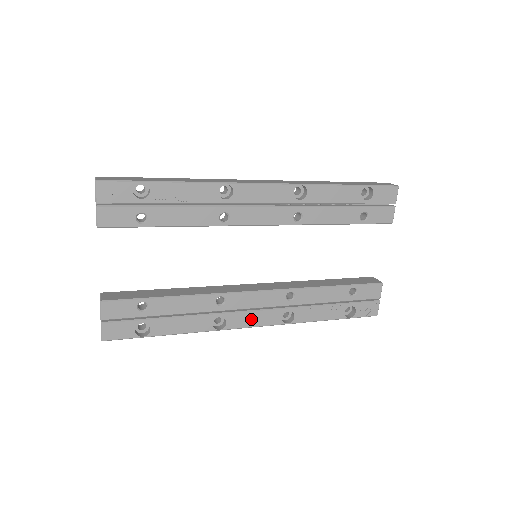
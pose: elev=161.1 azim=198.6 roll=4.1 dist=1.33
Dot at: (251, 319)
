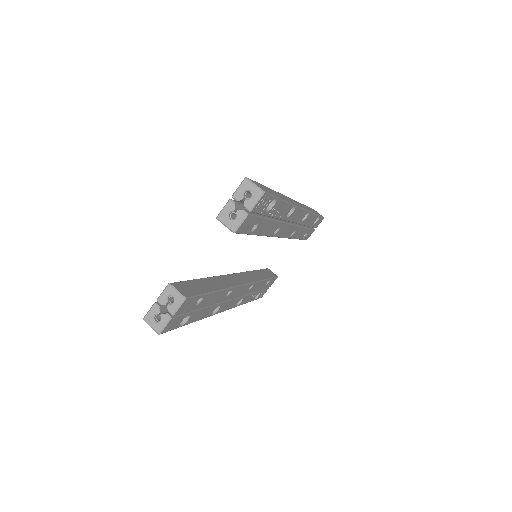
Dot at: (228, 305)
